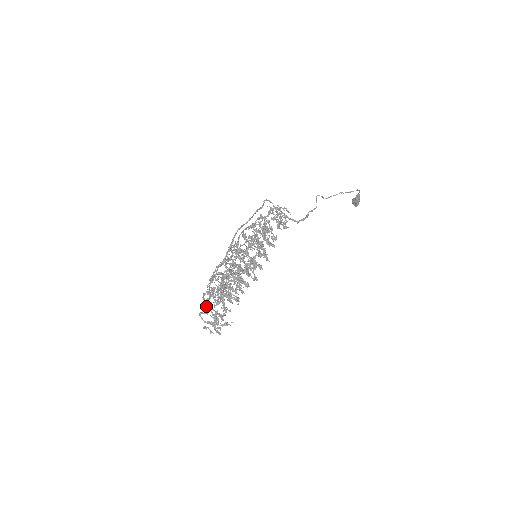
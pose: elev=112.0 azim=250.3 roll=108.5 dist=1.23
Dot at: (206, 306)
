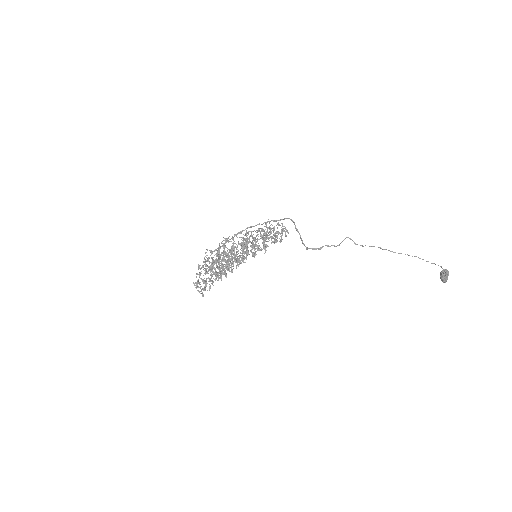
Dot at: (211, 274)
